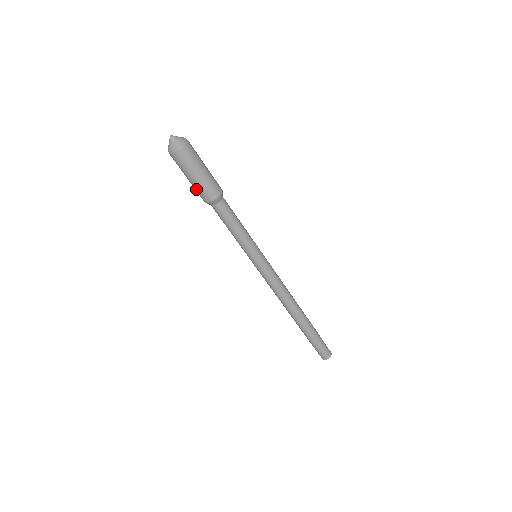
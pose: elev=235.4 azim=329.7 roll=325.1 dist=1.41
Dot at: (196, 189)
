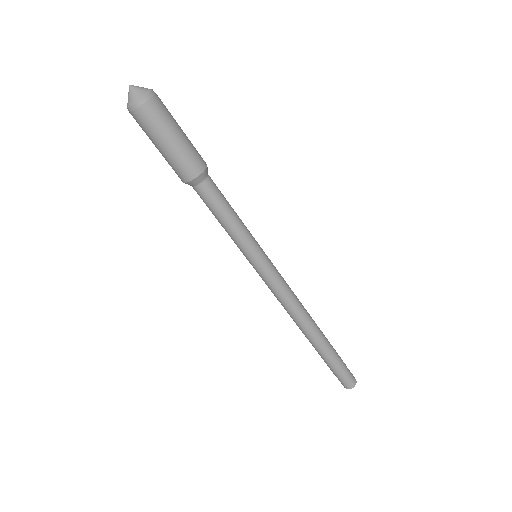
Dot at: (171, 163)
